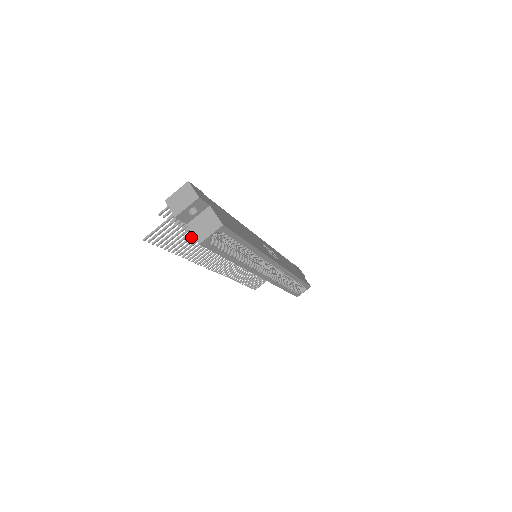
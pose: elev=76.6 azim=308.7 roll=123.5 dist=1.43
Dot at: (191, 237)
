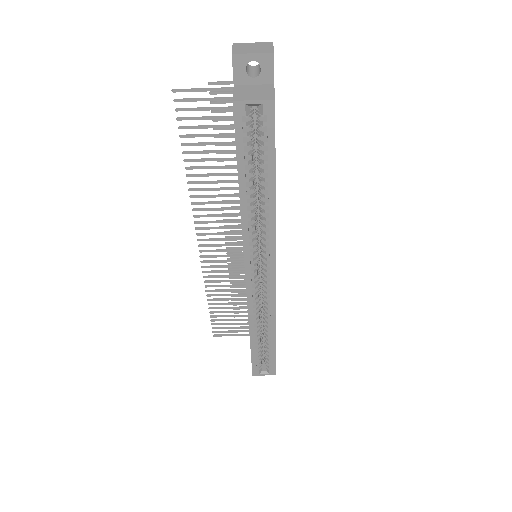
Dot at: (216, 151)
